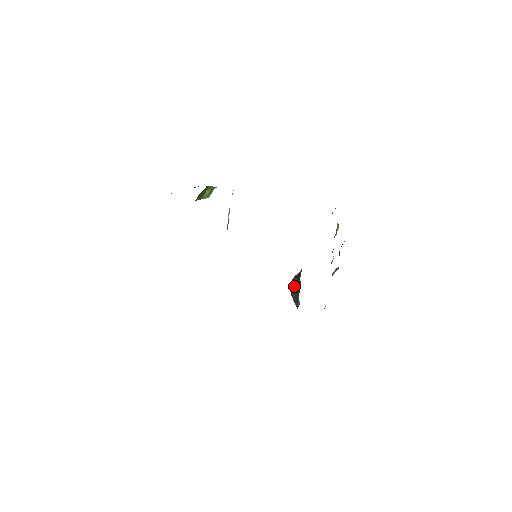
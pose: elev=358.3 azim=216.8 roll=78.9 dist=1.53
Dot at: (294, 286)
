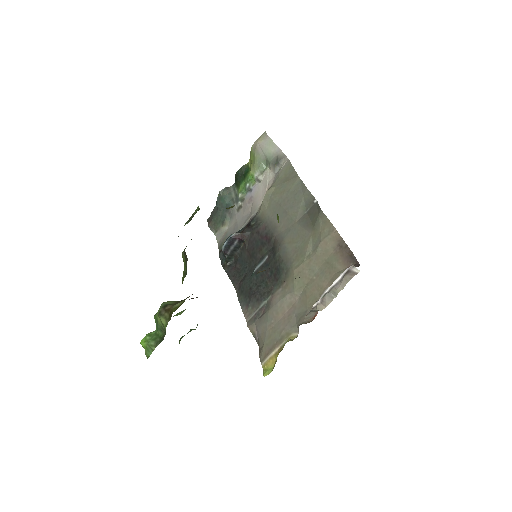
Dot at: (232, 244)
